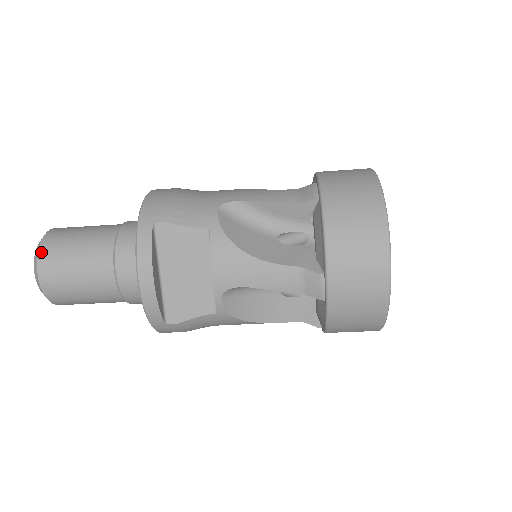
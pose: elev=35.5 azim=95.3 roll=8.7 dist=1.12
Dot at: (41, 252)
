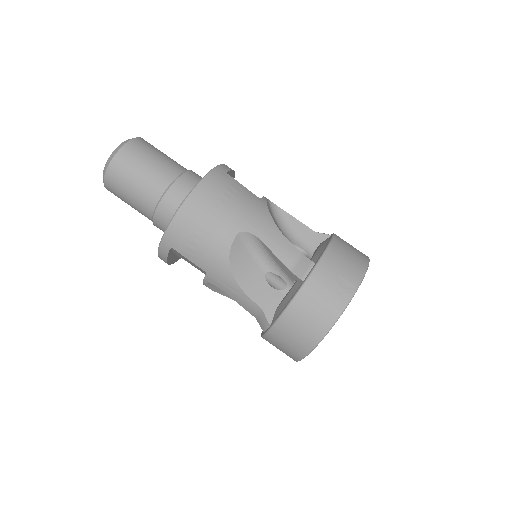
Dot at: occluded
